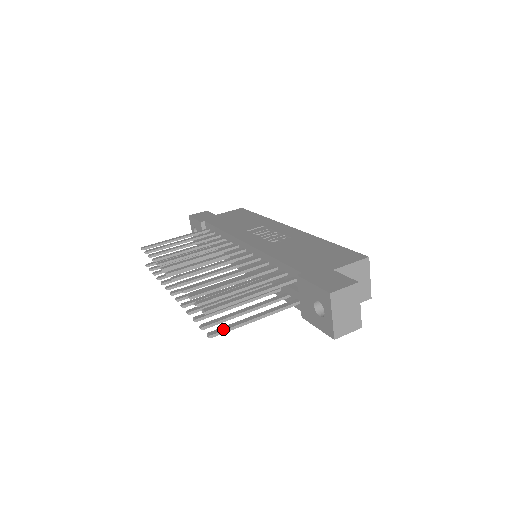
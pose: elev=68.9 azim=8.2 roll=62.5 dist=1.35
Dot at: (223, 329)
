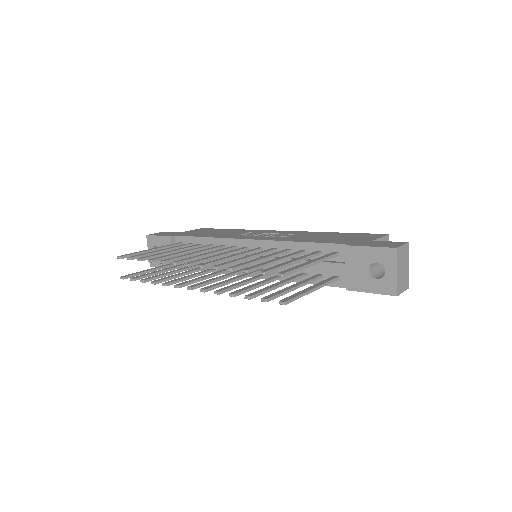
Dot at: (292, 297)
